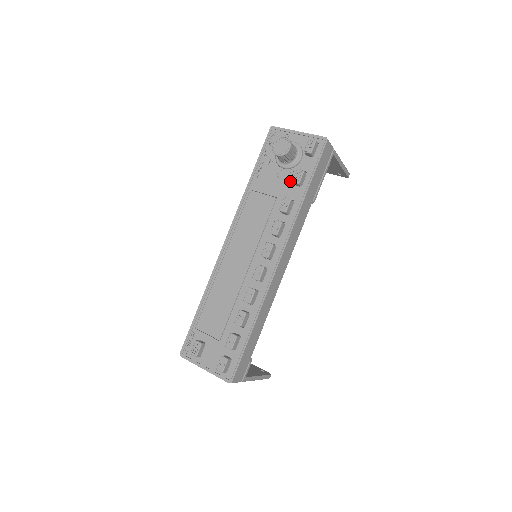
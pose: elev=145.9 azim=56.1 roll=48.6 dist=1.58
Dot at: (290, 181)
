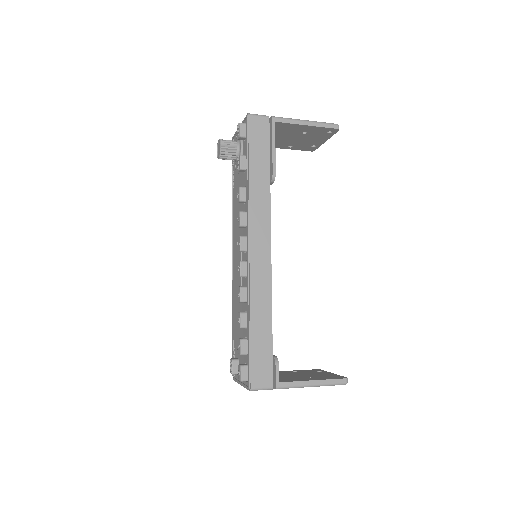
Dot at: (242, 172)
